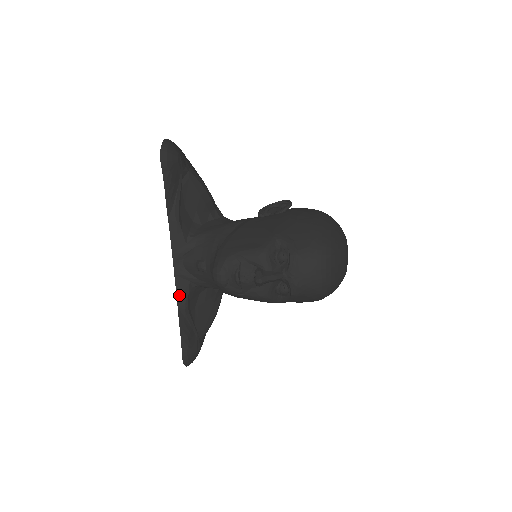
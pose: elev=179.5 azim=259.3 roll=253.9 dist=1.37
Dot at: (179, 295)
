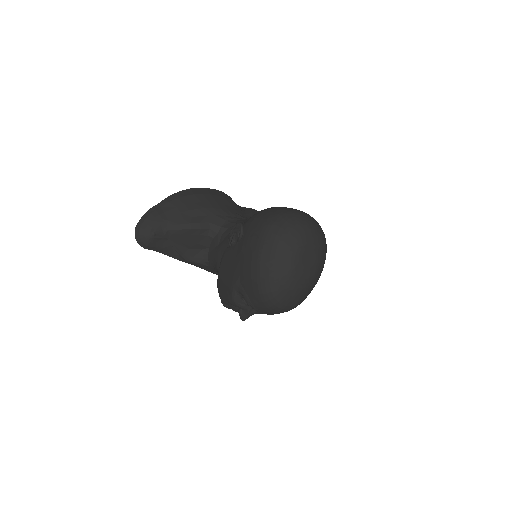
Dot at: occluded
